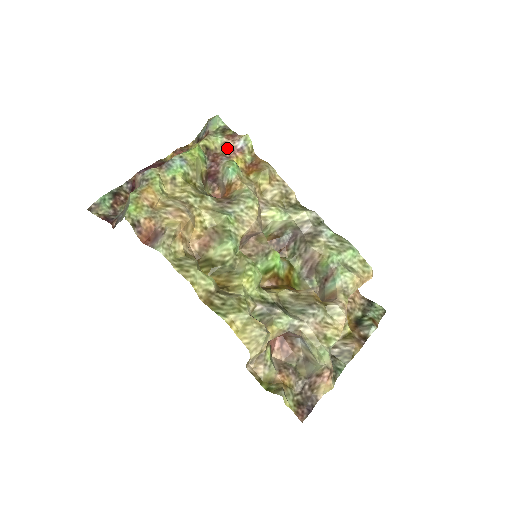
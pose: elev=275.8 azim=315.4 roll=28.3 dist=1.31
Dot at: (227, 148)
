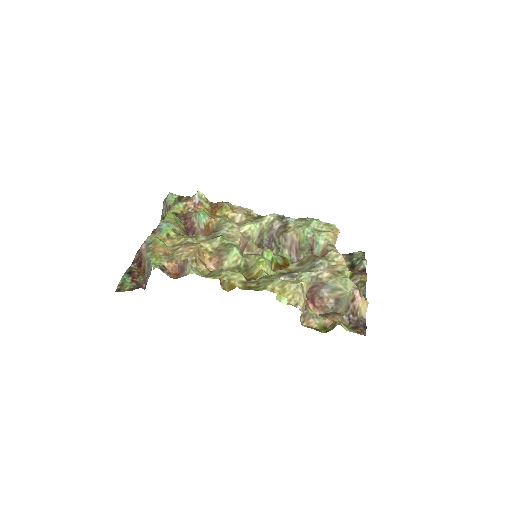
Dot at: (189, 207)
